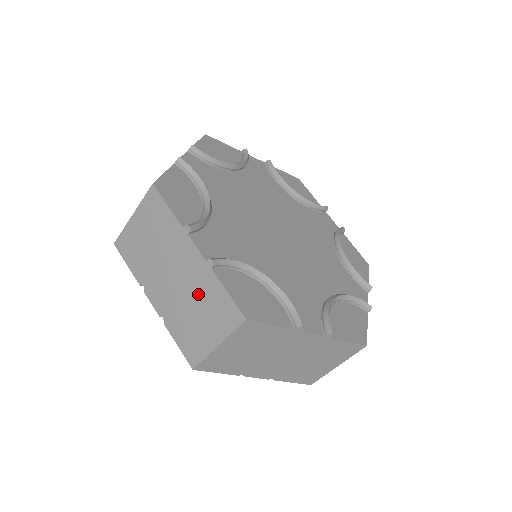
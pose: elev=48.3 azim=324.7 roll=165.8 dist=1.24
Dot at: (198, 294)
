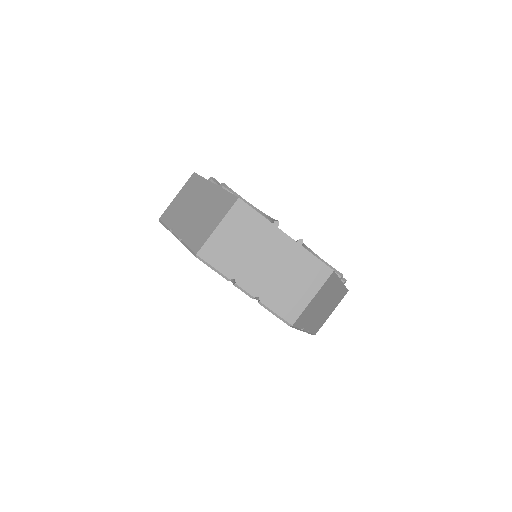
Dot at: (292, 267)
